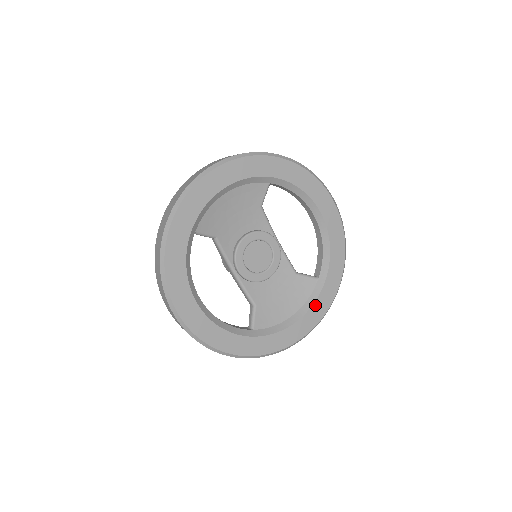
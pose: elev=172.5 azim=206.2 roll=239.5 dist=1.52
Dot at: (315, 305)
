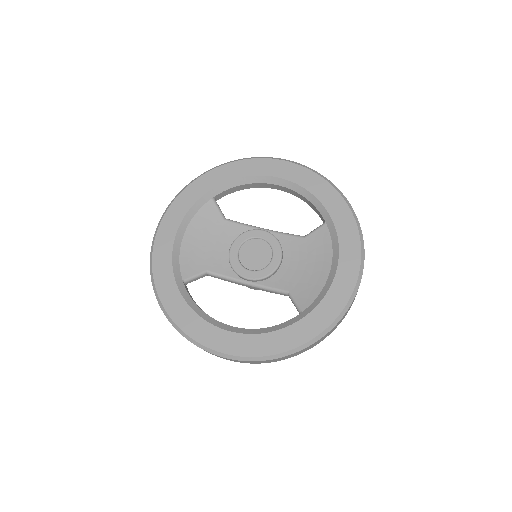
Dot at: (341, 244)
